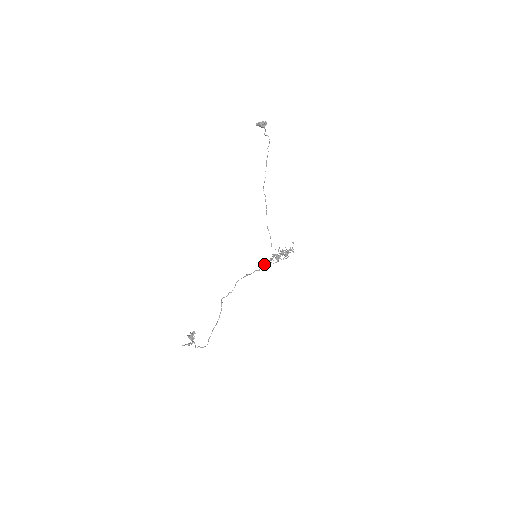
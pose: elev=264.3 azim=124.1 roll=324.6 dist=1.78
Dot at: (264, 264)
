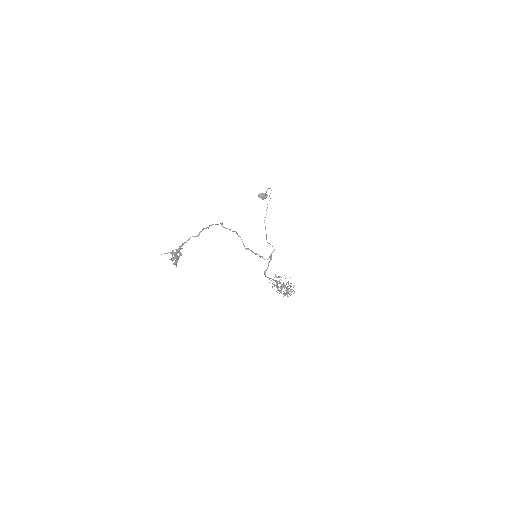
Dot at: (264, 271)
